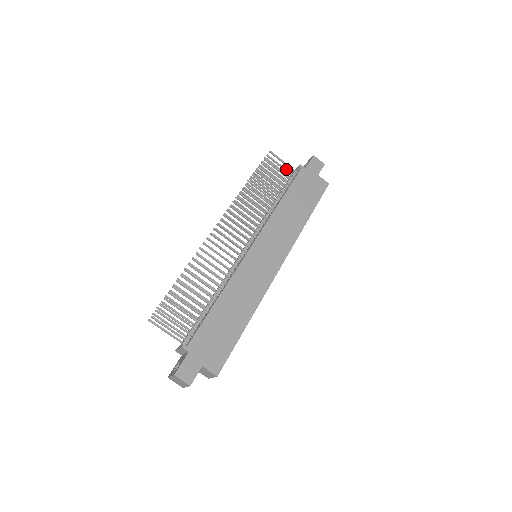
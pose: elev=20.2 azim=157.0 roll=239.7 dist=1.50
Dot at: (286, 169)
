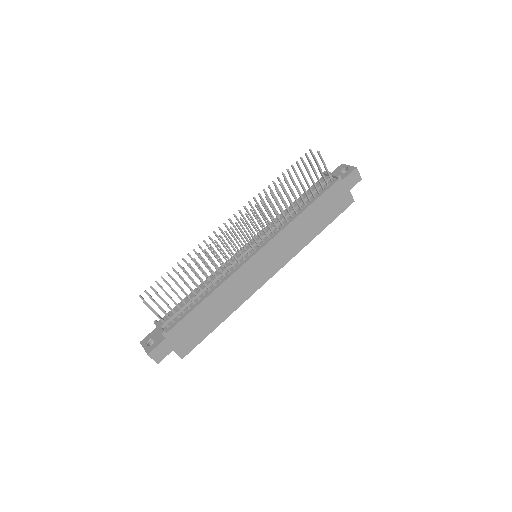
Dot at: occluded
